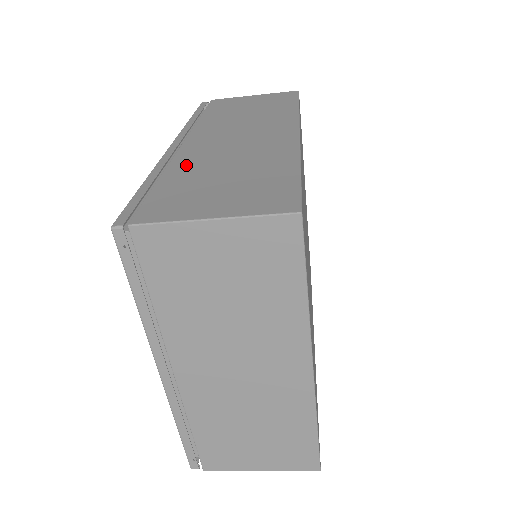
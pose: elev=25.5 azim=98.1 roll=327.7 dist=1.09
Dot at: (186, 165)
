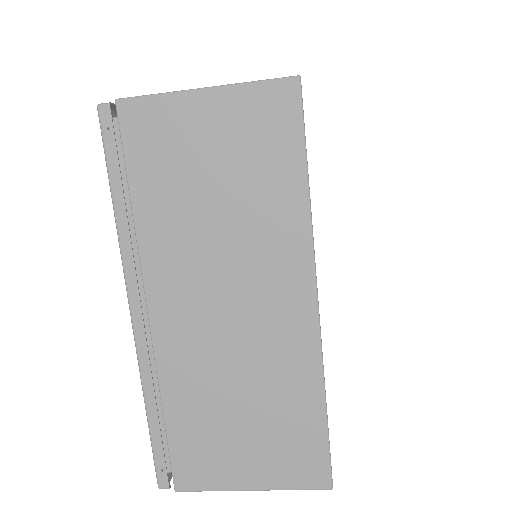
Dot at: occluded
